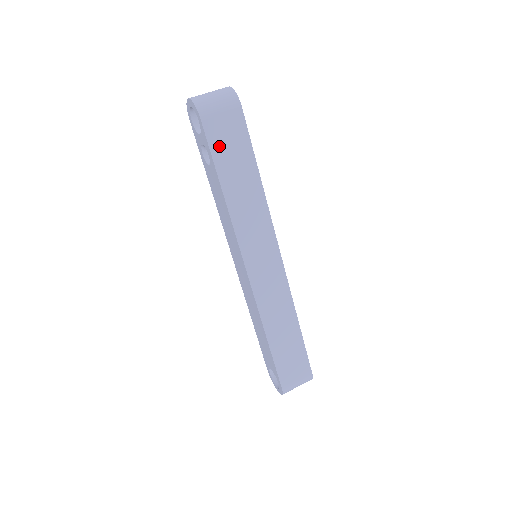
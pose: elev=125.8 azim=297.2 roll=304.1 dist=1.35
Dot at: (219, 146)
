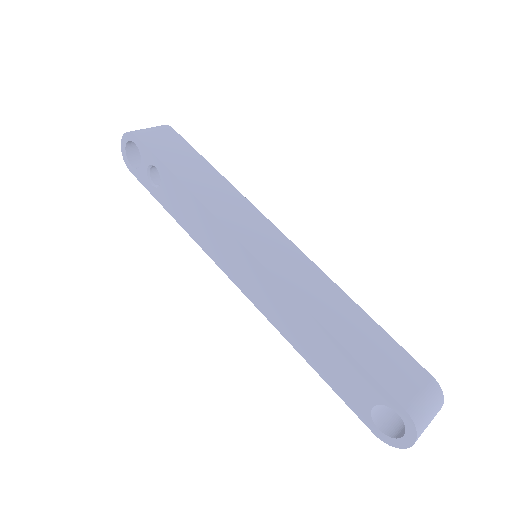
Dot at: (161, 151)
